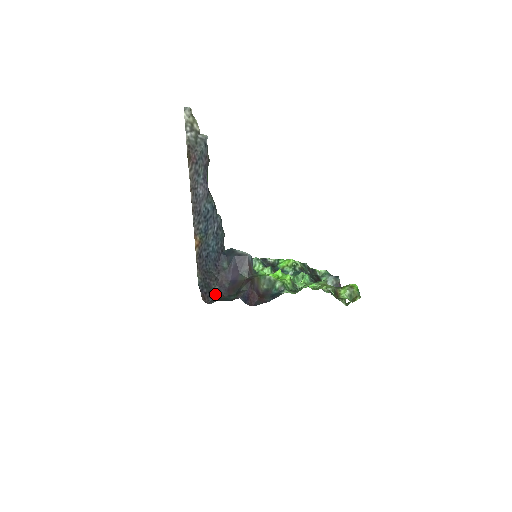
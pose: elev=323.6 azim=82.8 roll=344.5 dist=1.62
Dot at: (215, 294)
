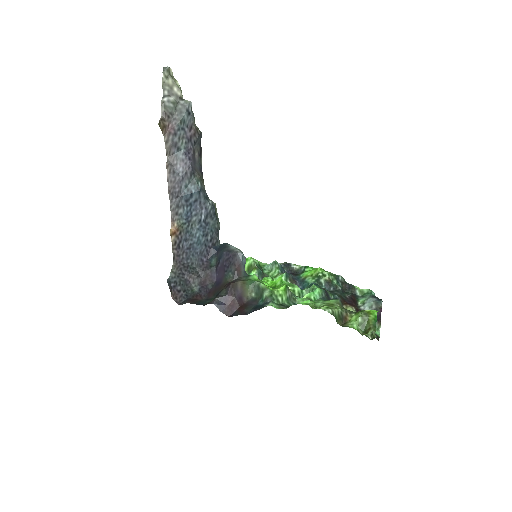
Dot at: (192, 294)
